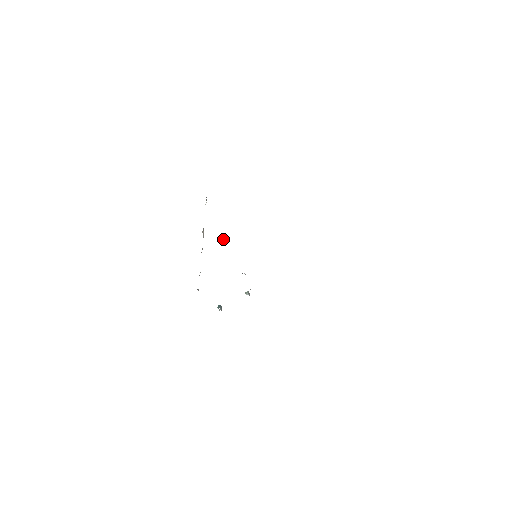
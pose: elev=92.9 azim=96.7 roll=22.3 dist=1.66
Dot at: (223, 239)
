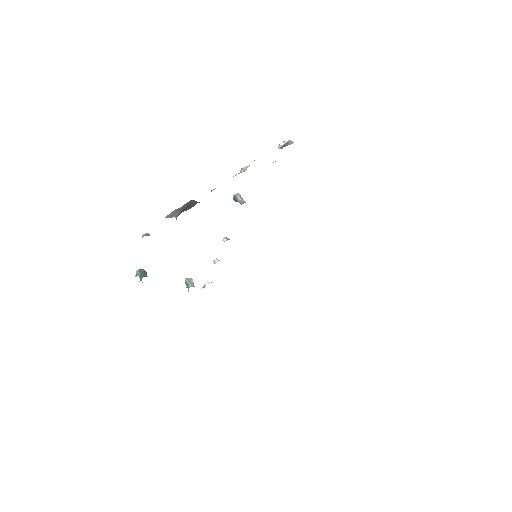
Dot at: occluded
